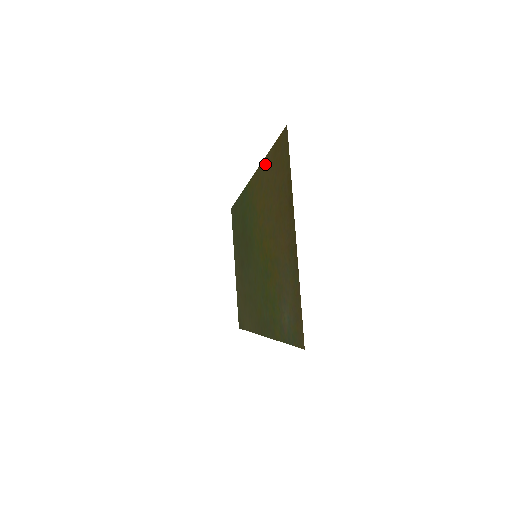
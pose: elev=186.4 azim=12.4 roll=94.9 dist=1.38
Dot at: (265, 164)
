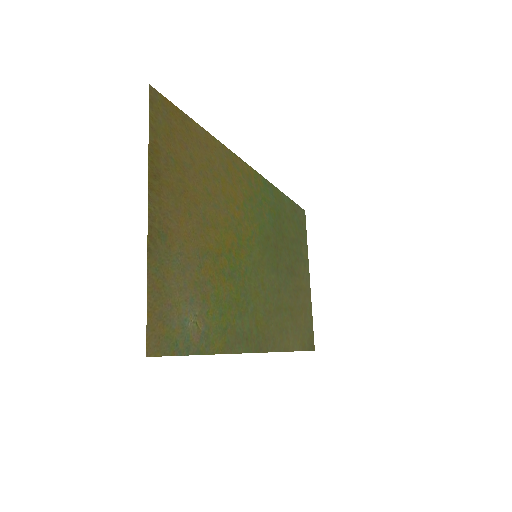
Dot at: (212, 143)
